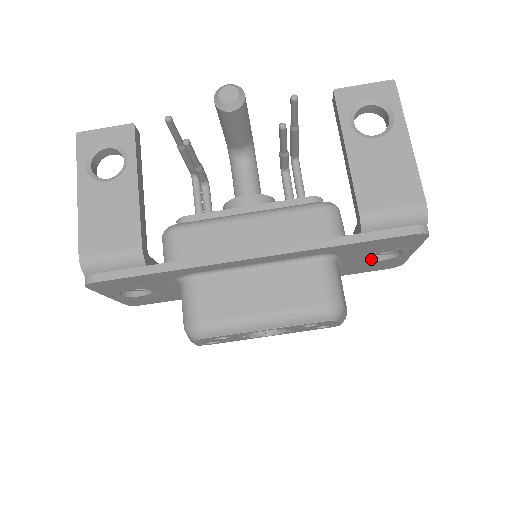
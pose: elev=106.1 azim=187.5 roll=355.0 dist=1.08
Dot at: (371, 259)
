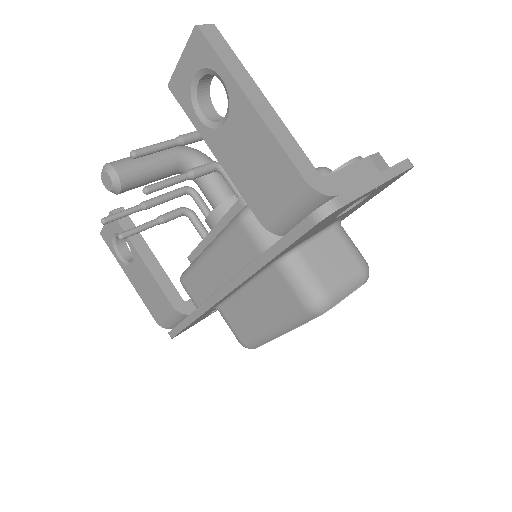
Dot at: (349, 207)
